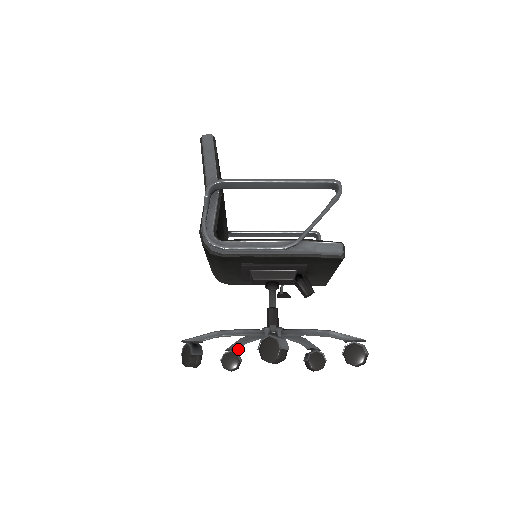
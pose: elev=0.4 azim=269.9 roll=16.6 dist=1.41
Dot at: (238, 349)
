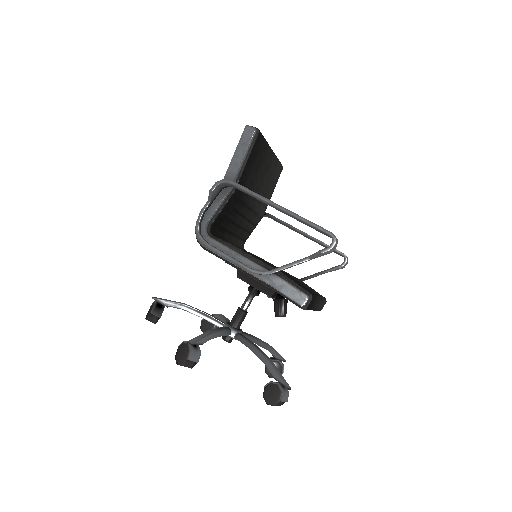
Dot at: occluded
